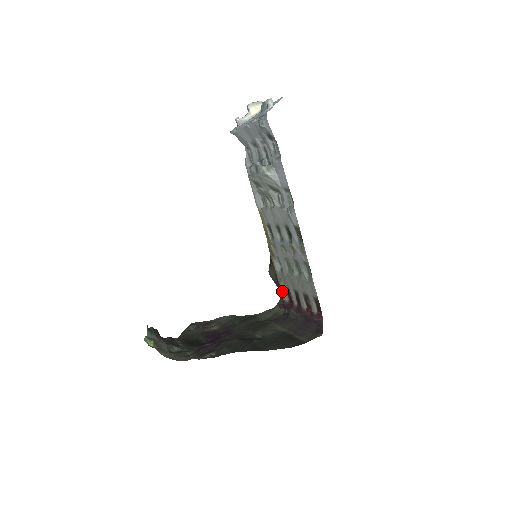
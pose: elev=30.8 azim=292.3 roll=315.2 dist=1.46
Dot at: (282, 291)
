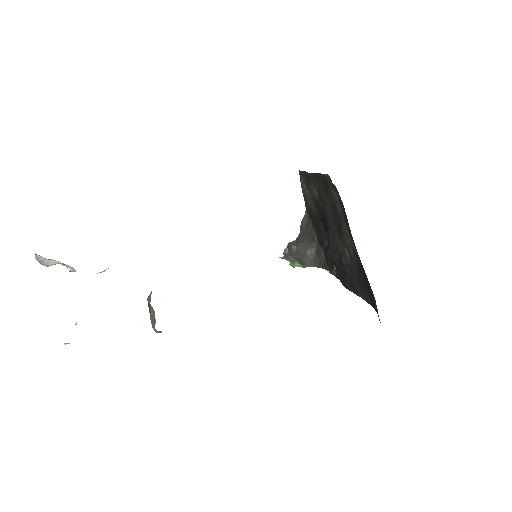
Dot at: occluded
